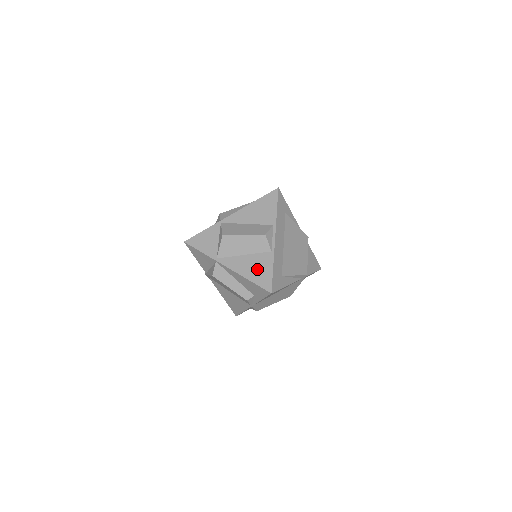
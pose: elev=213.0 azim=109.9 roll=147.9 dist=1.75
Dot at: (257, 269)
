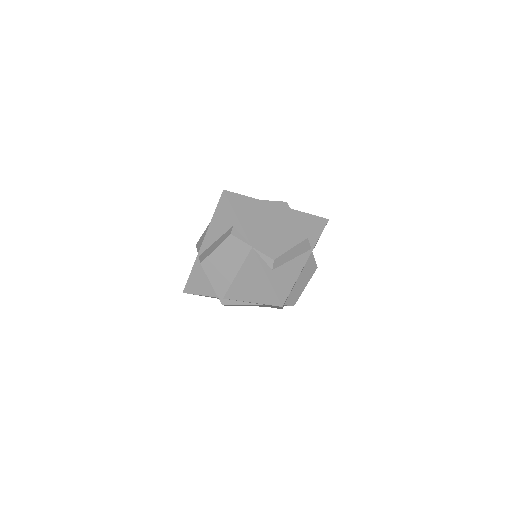
Dot at: occluded
